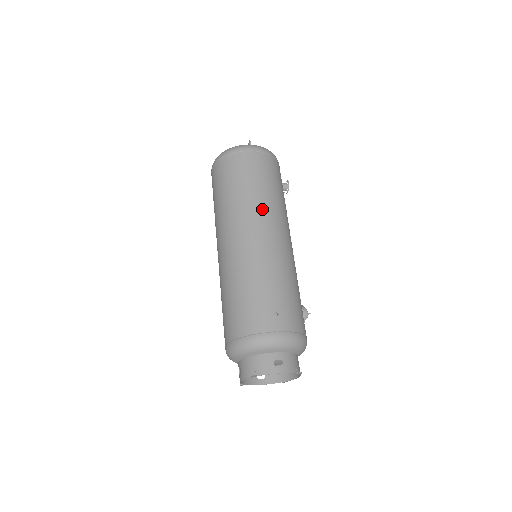
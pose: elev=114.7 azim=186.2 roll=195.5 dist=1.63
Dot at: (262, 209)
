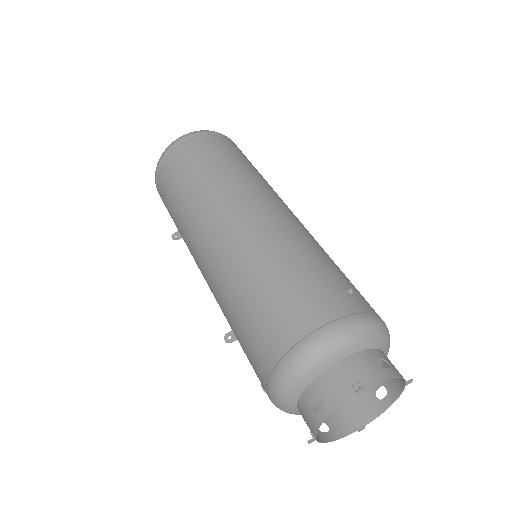
Dot at: (262, 184)
